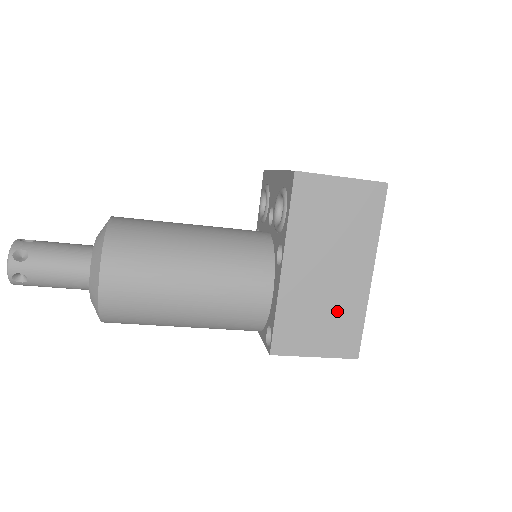
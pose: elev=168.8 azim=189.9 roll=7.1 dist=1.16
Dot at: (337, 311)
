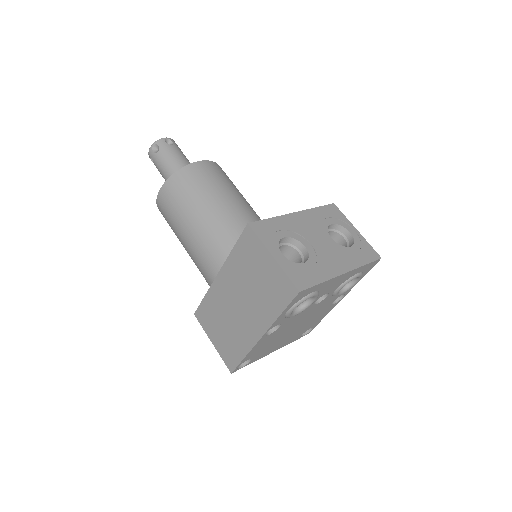
Dot at: (233, 333)
